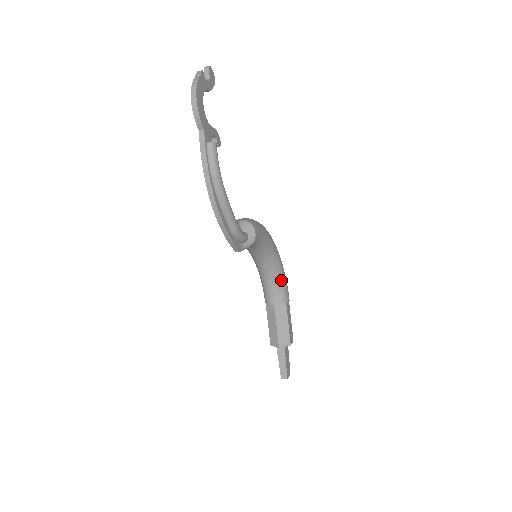
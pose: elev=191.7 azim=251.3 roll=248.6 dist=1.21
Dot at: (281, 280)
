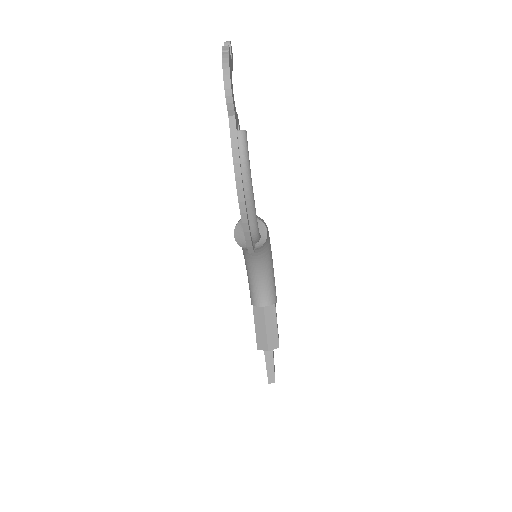
Dot at: (272, 280)
